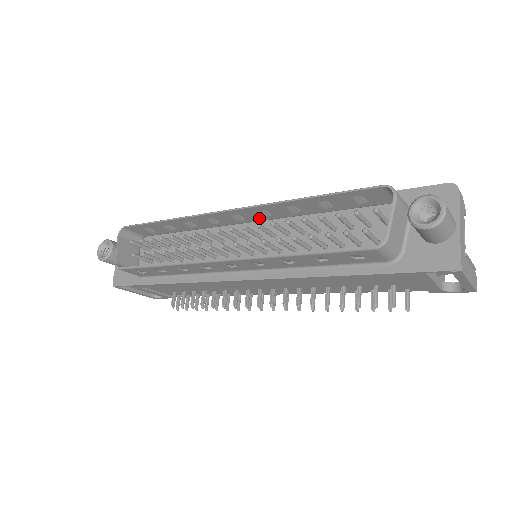
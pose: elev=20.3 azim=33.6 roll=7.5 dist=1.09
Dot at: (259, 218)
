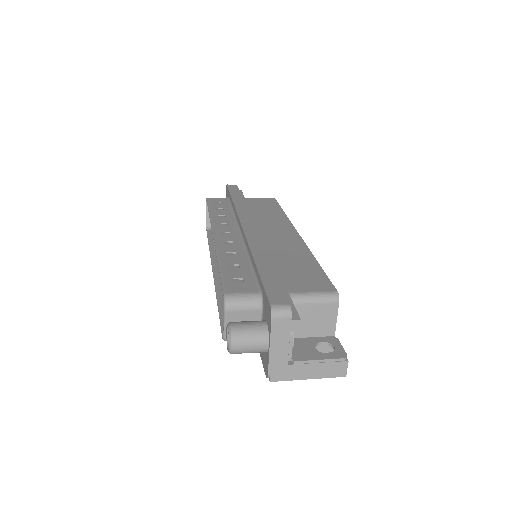
Dot at: (236, 240)
